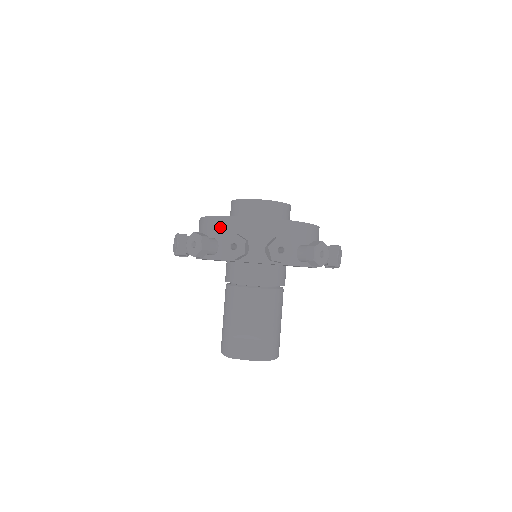
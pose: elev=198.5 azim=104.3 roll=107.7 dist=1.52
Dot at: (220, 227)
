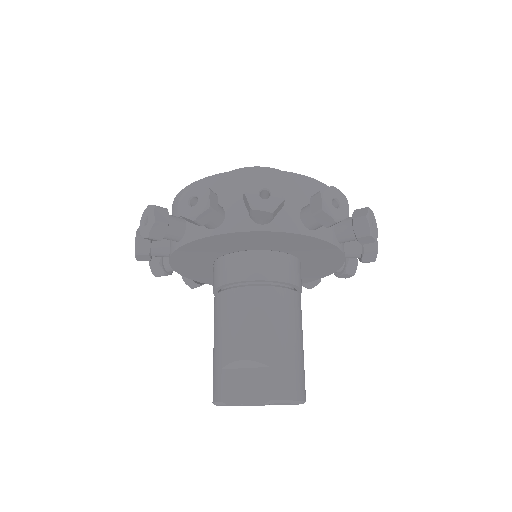
Dot at: occluded
